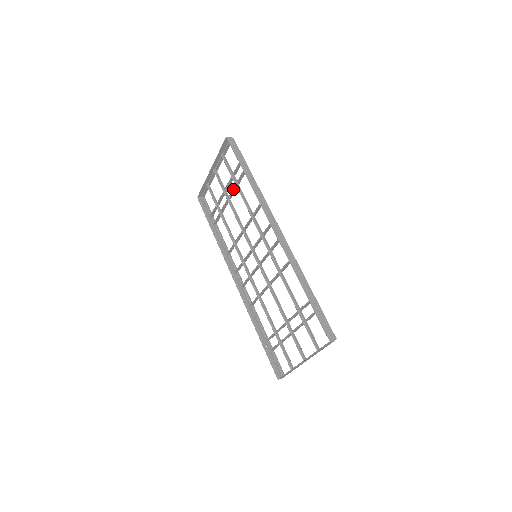
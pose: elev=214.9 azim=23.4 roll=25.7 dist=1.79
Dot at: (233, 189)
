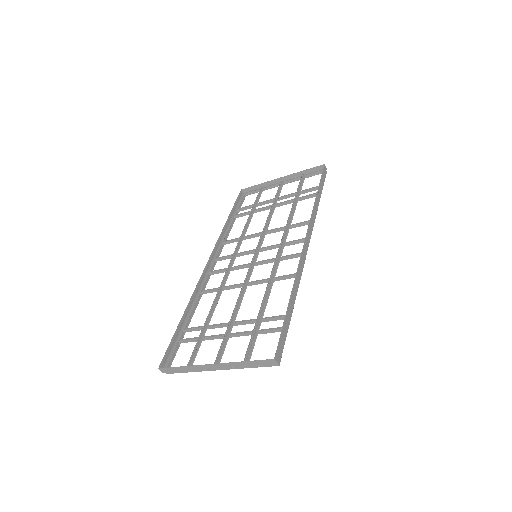
Dot at: (288, 200)
